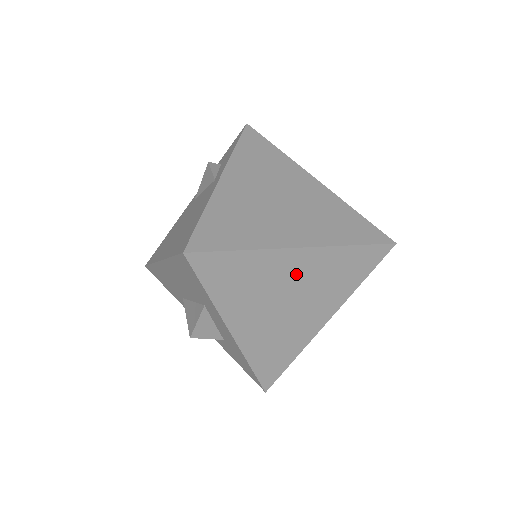
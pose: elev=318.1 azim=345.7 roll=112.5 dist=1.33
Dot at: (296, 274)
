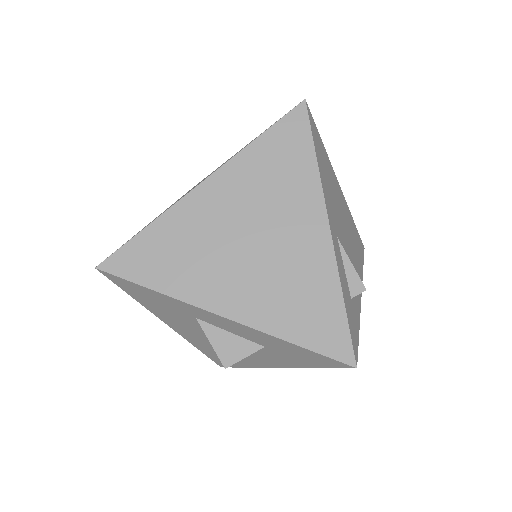
Dot at: (226, 208)
